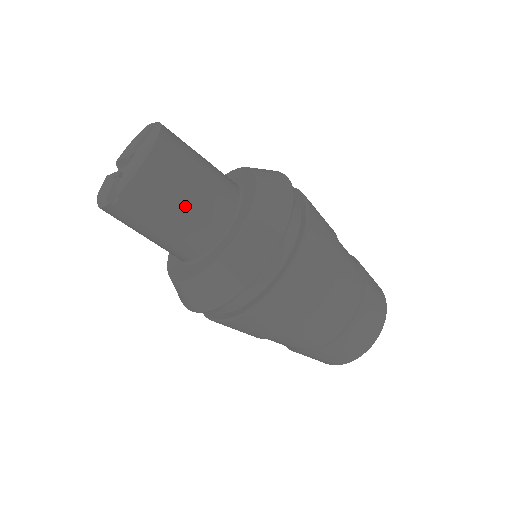
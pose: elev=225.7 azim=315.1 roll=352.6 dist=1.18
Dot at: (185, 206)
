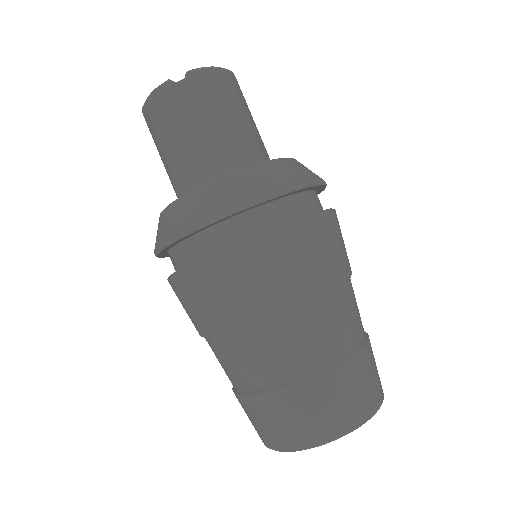
Dot at: (236, 121)
